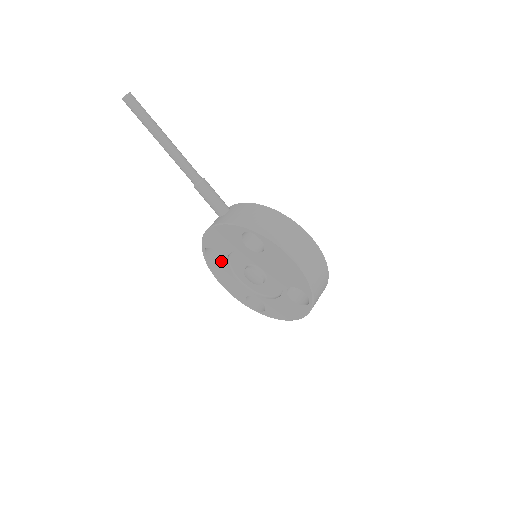
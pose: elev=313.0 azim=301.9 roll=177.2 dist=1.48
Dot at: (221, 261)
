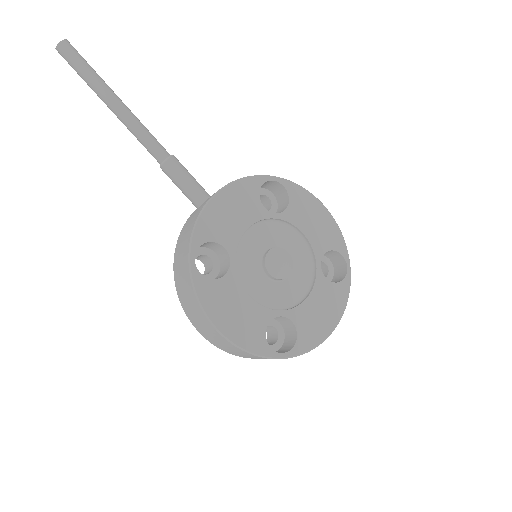
Dot at: occluded
